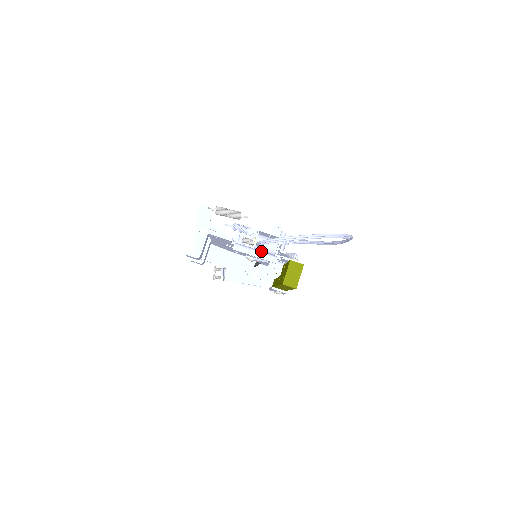
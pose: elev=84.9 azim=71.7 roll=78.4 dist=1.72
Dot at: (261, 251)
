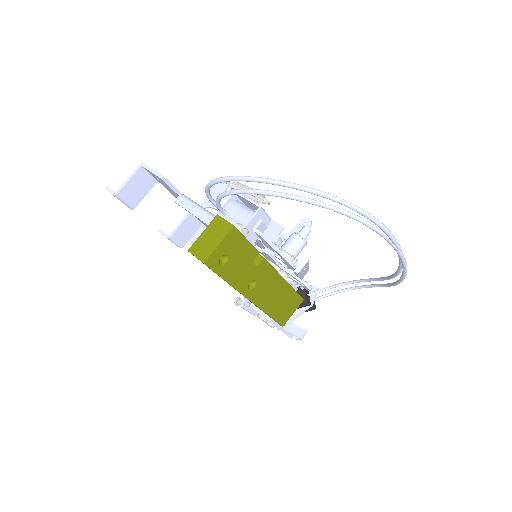
Dot at: occluded
